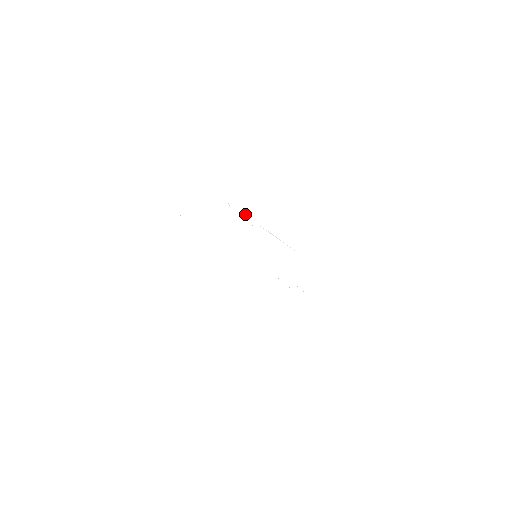
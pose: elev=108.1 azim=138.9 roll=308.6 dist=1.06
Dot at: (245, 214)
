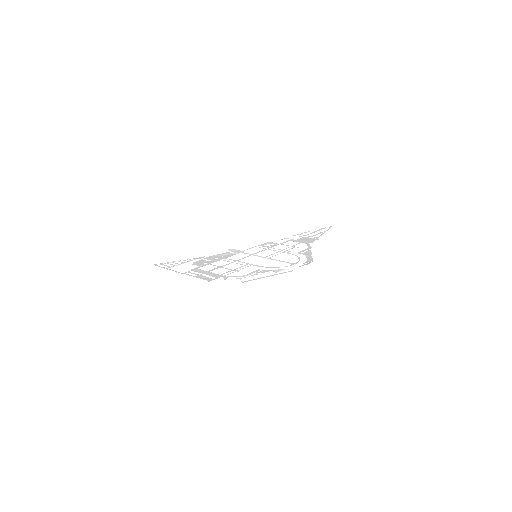
Dot at: (289, 271)
